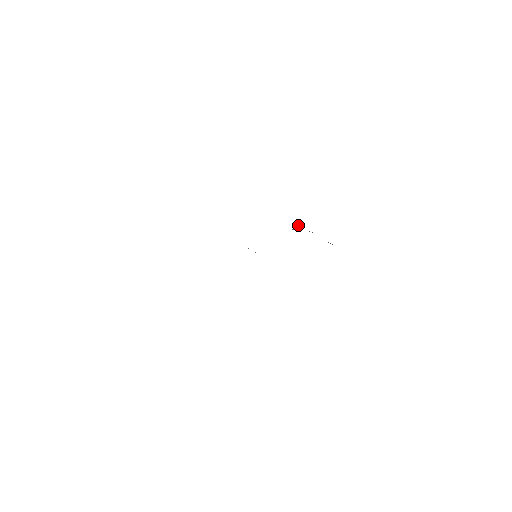
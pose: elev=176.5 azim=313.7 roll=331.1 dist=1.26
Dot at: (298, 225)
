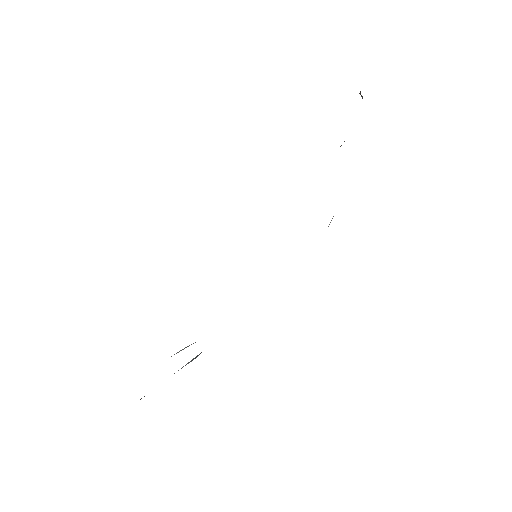
Dot at: occluded
